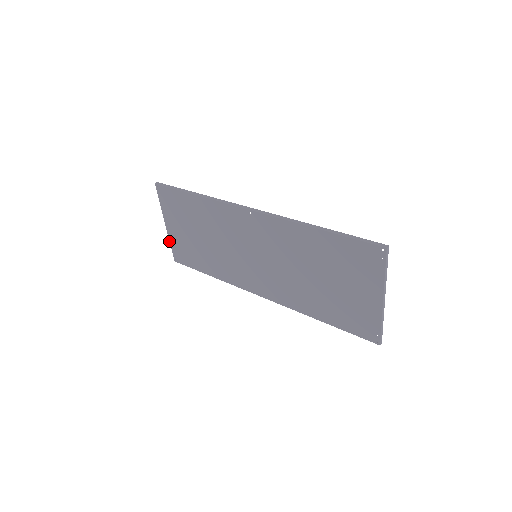
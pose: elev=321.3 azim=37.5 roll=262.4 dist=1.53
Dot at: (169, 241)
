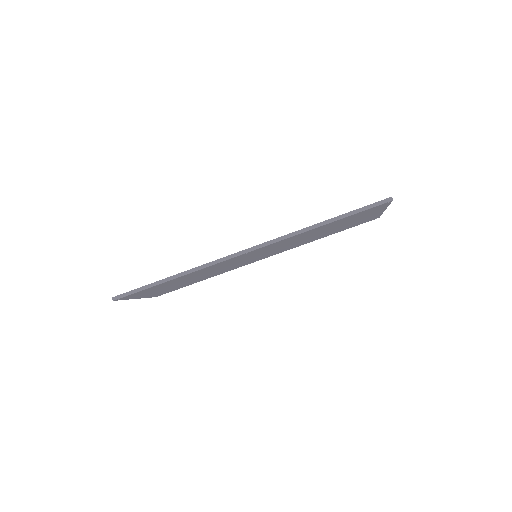
Dot at: occluded
